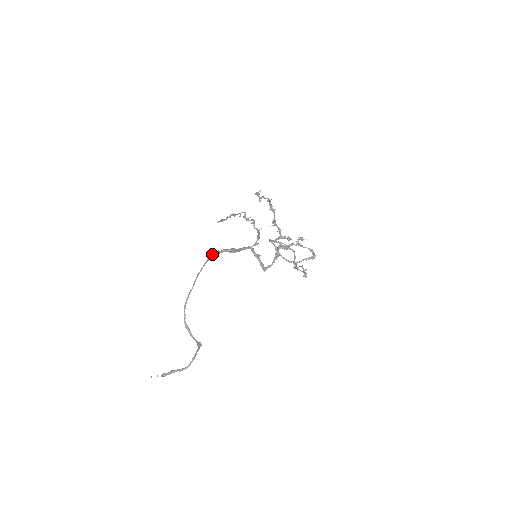
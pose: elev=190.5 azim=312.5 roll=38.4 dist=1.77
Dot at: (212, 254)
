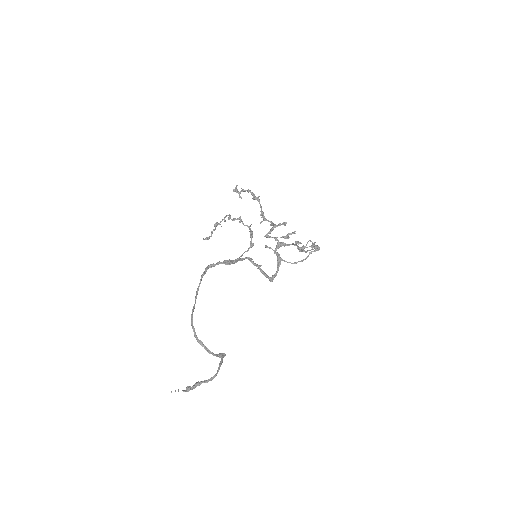
Dot at: (207, 267)
